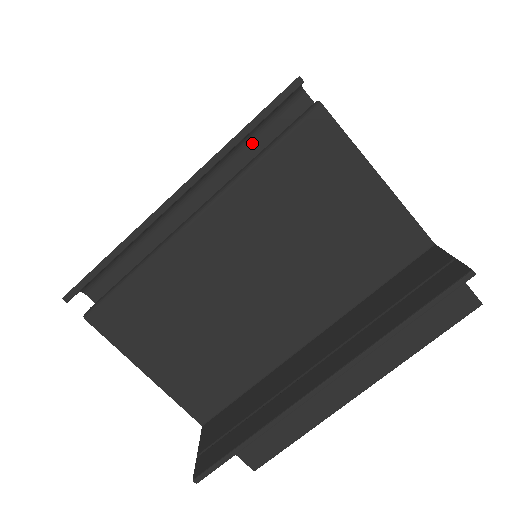
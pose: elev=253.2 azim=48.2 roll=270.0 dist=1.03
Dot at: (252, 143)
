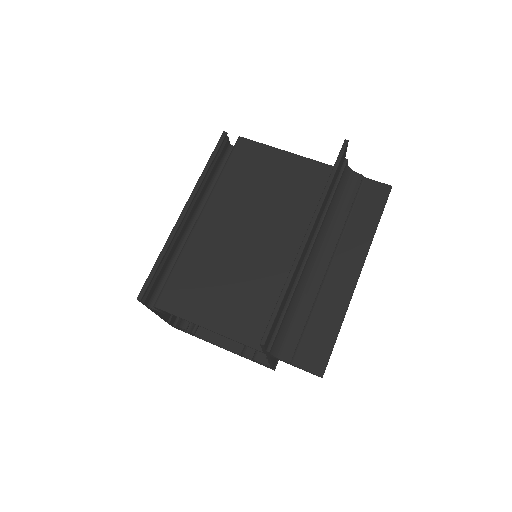
Dot at: occluded
